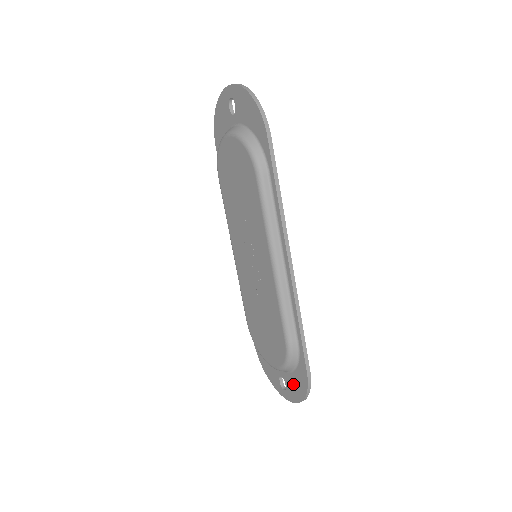
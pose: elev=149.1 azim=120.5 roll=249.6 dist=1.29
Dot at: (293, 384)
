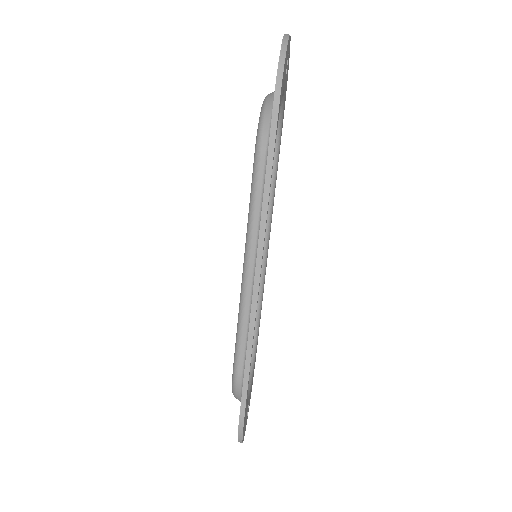
Dot at: occluded
